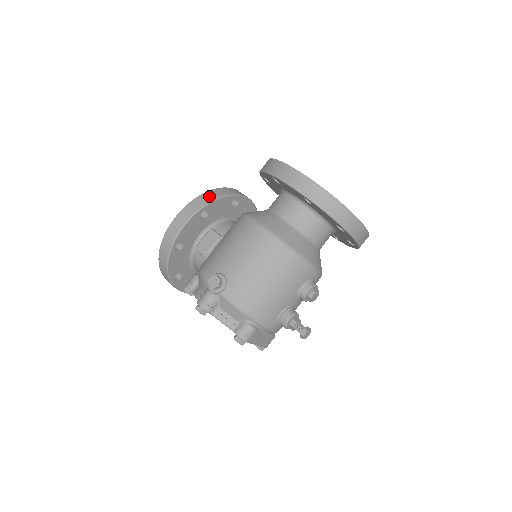
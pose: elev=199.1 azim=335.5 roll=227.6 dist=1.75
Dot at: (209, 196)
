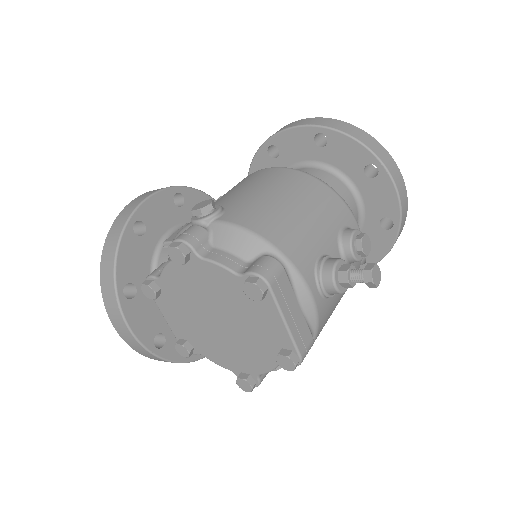
Dot at: occluded
